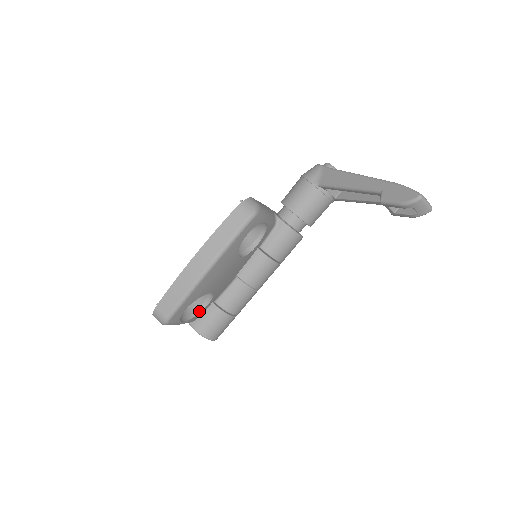
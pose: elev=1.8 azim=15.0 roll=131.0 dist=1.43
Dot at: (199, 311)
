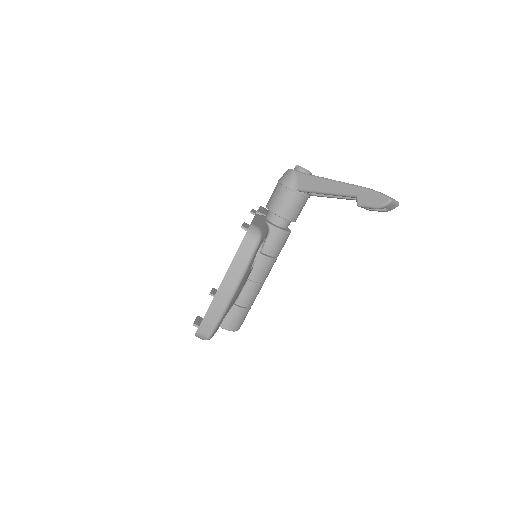
Dot at: (225, 316)
